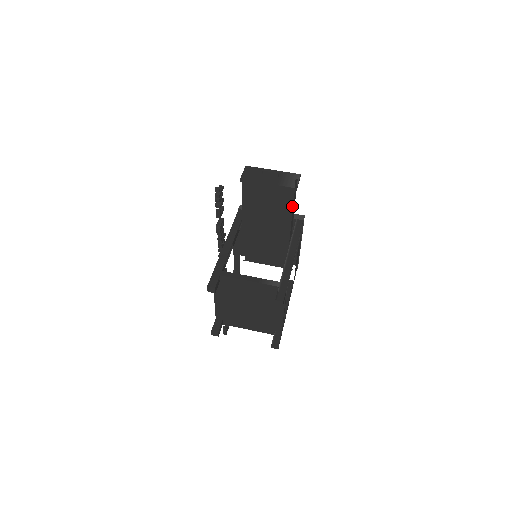
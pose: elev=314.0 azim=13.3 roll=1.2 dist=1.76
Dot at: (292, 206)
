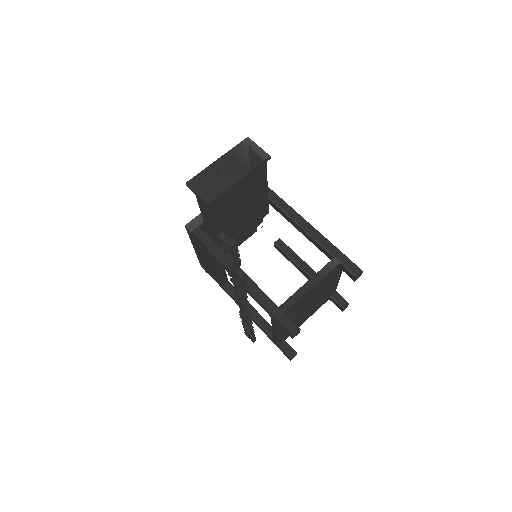
Dot at: (266, 177)
